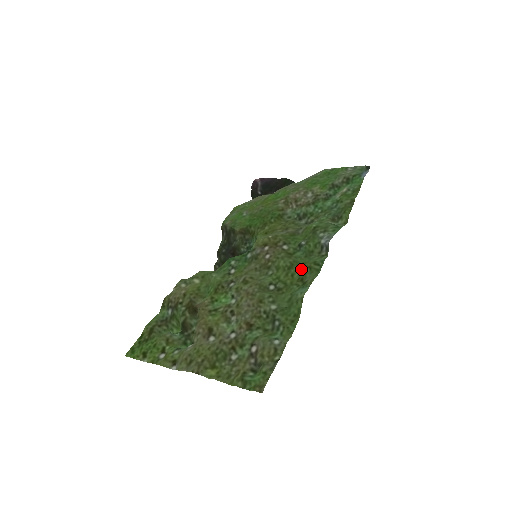
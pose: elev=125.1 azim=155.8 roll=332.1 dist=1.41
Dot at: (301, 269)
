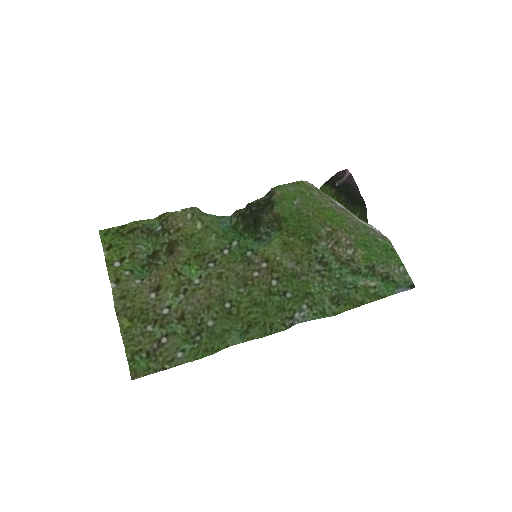
Dot at: (260, 316)
